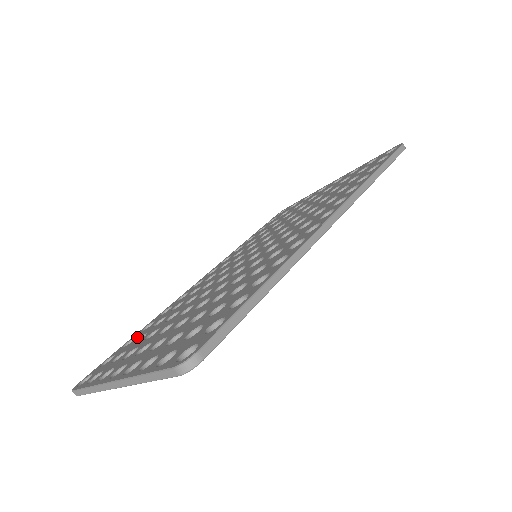
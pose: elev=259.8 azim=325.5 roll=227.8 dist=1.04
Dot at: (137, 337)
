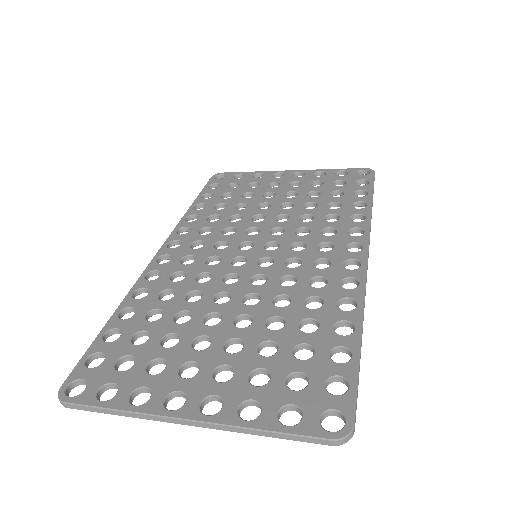
Dot at: (126, 331)
